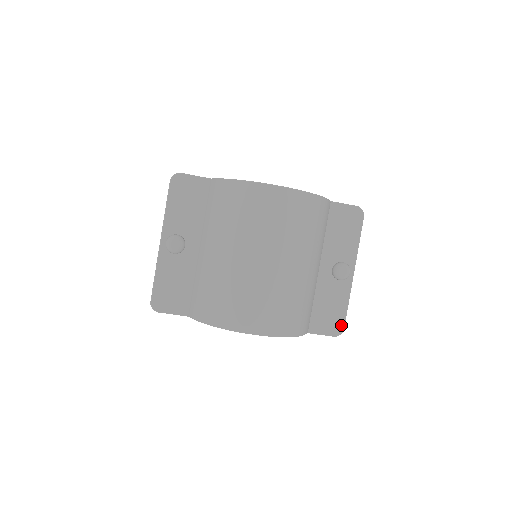
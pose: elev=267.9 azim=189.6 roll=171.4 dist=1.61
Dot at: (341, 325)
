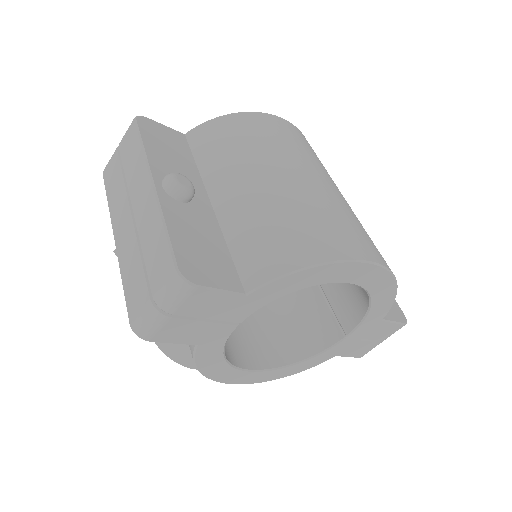
Dot at: (399, 310)
